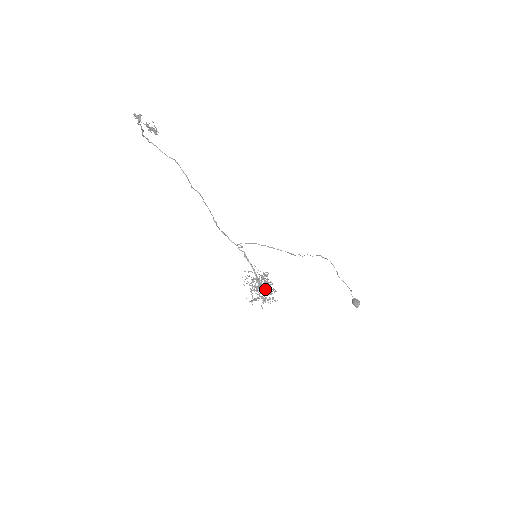
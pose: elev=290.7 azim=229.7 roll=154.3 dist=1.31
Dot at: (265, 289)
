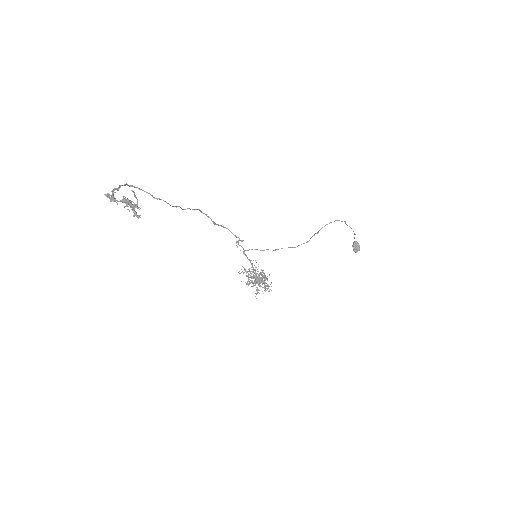
Dot at: (261, 280)
